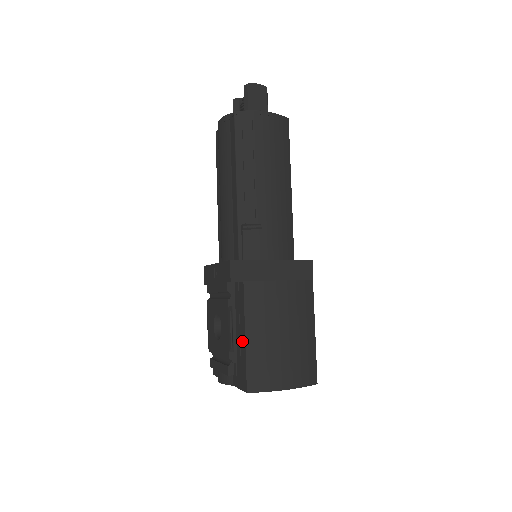
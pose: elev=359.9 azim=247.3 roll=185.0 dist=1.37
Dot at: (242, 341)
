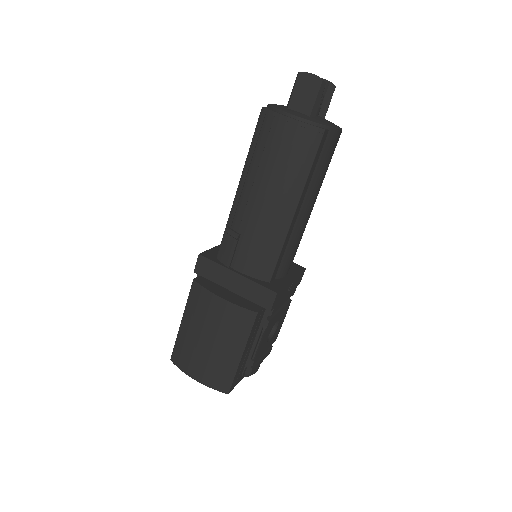
Dot at: occluded
